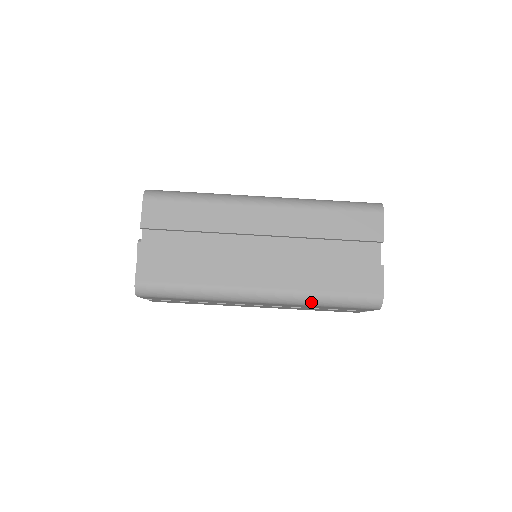
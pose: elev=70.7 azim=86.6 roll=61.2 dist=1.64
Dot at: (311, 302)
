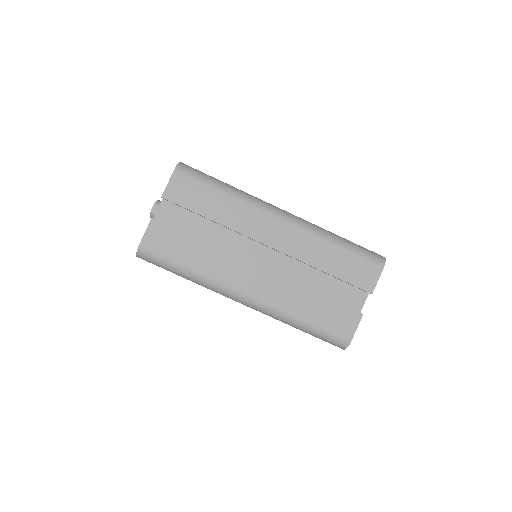
Dot at: (287, 321)
